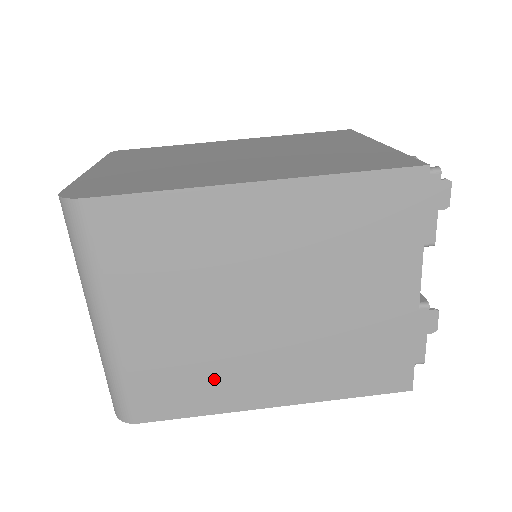
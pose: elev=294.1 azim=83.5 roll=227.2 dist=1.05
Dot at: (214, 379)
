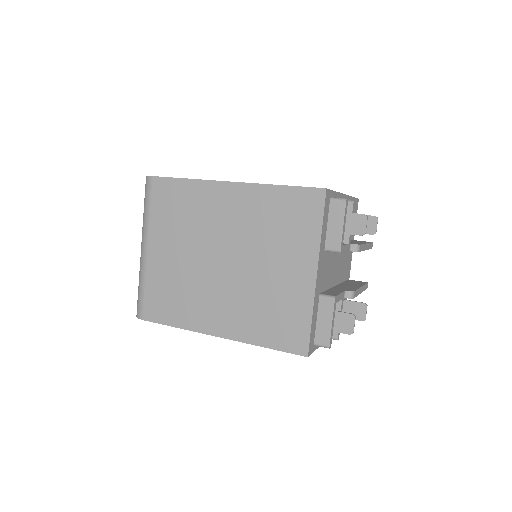
Dot at: (188, 302)
